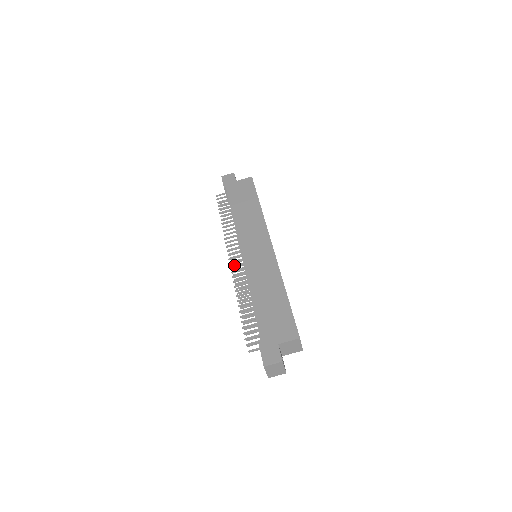
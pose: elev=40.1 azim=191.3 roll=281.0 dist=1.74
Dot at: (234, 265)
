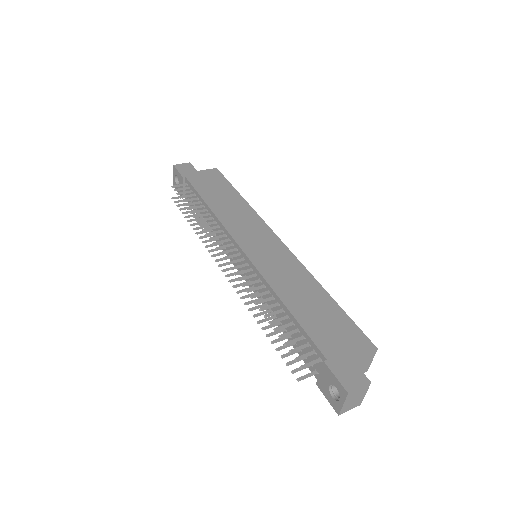
Dot at: (225, 269)
